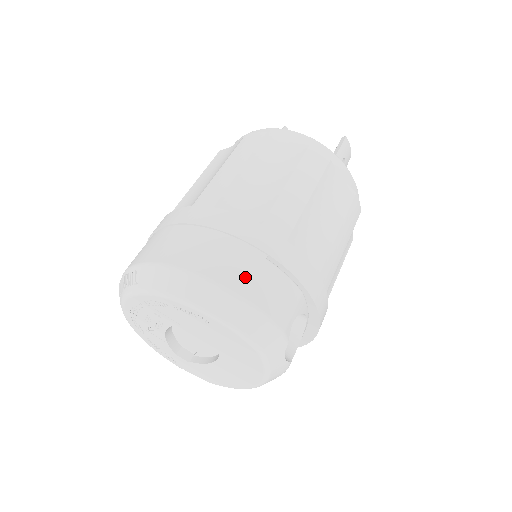
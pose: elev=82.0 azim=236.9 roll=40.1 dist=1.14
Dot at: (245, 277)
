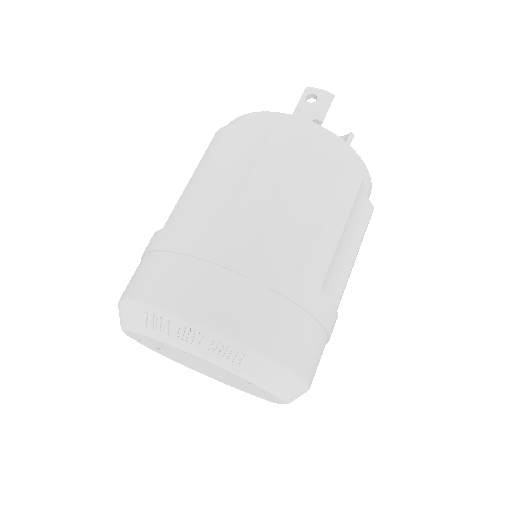
Dot at: occluded
